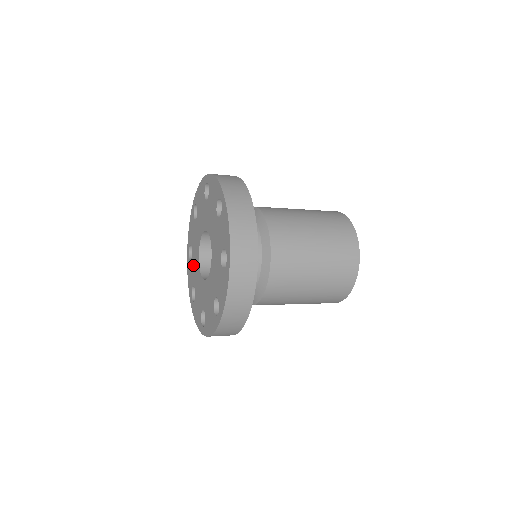
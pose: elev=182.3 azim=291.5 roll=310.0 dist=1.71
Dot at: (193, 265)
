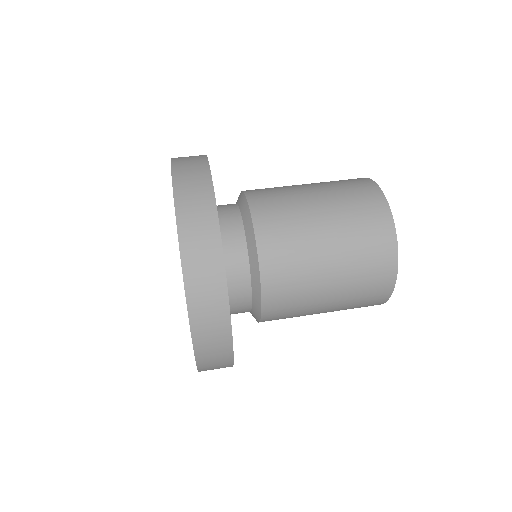
Dot at: occluded
